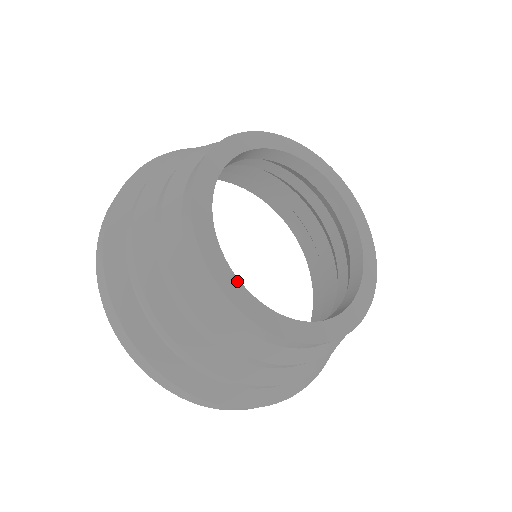
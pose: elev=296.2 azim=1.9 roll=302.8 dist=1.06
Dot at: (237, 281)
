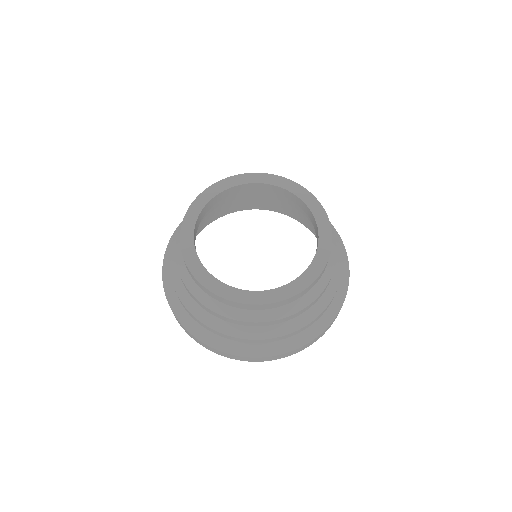
Dot at: (272, 291)
